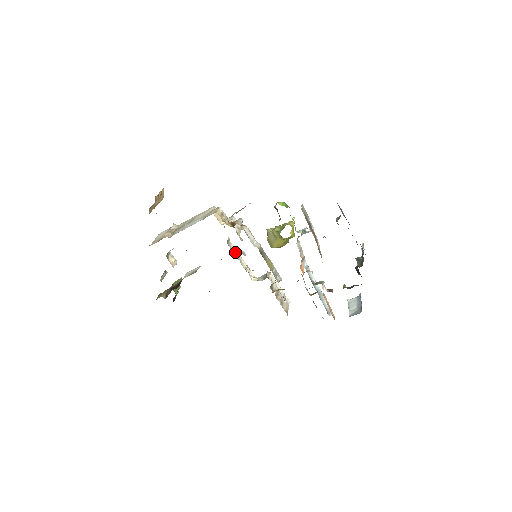
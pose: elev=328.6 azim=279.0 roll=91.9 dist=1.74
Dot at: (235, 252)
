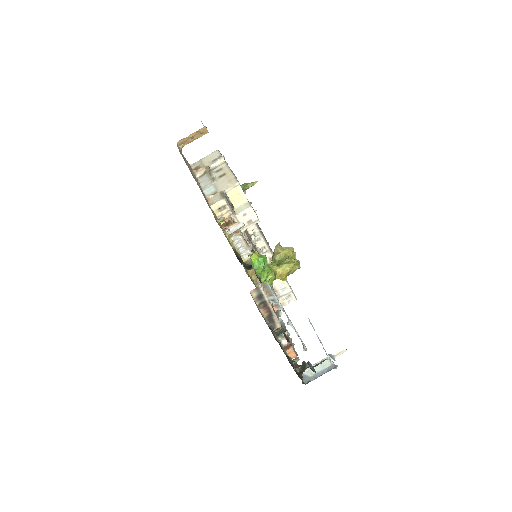
Dot at: (254, 230)
